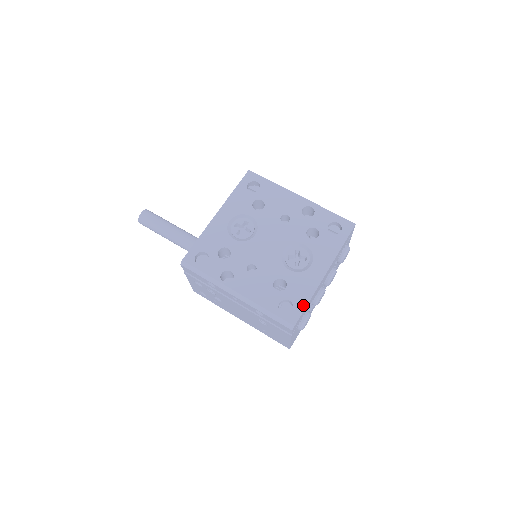
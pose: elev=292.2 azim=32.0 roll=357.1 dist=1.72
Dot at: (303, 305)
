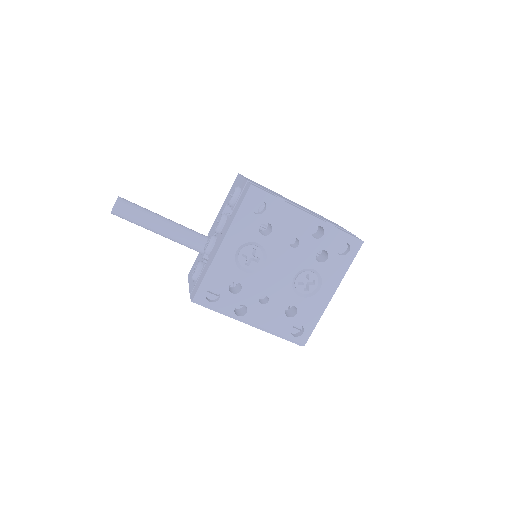
Dot at: (312, 327)
